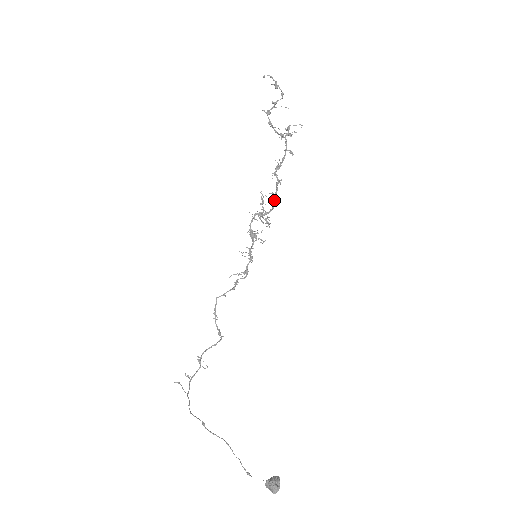
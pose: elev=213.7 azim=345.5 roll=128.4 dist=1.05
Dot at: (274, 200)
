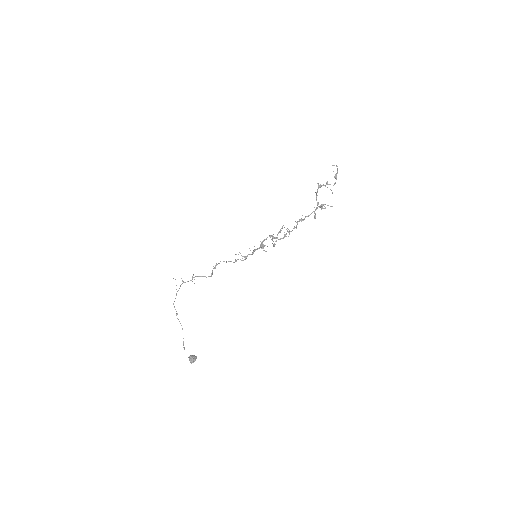
Dot at: (286, 236)
